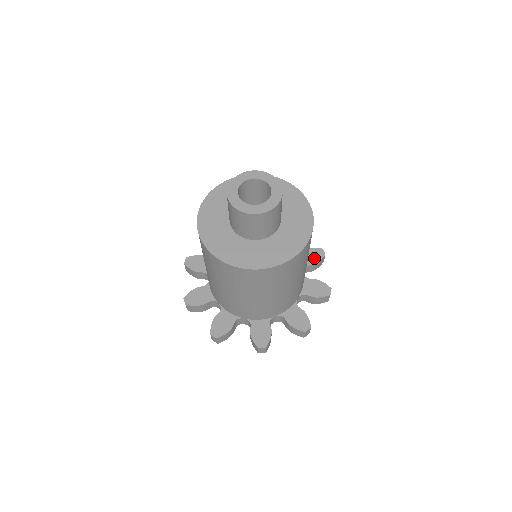
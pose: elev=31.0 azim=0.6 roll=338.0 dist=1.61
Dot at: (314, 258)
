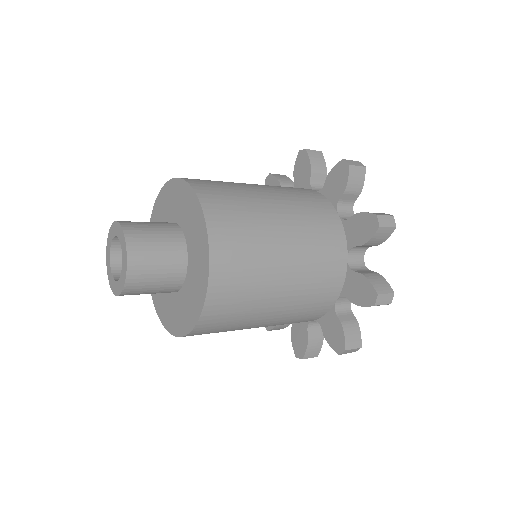
Dot at: (359, 296)
